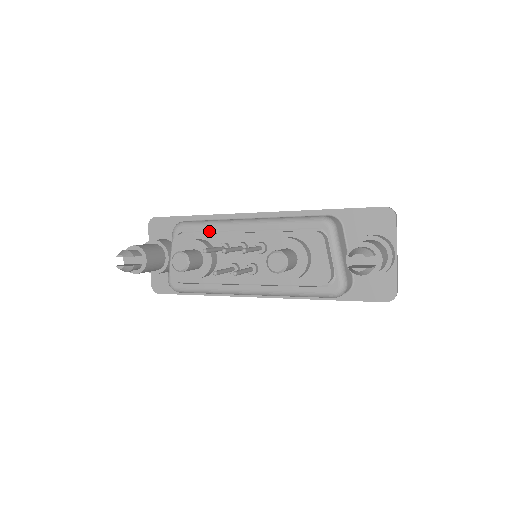
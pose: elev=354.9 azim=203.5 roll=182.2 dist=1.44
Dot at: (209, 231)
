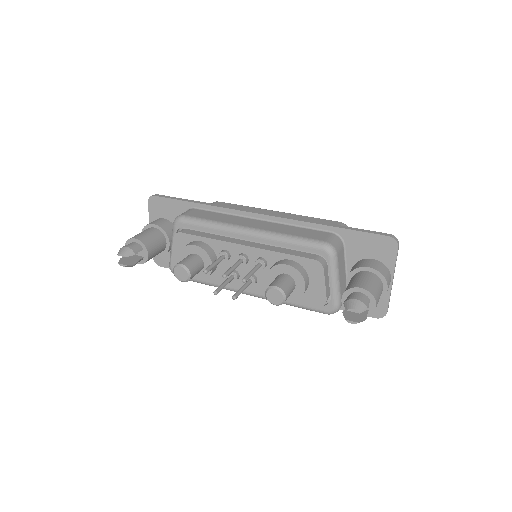
Dot at: (210, 231)
